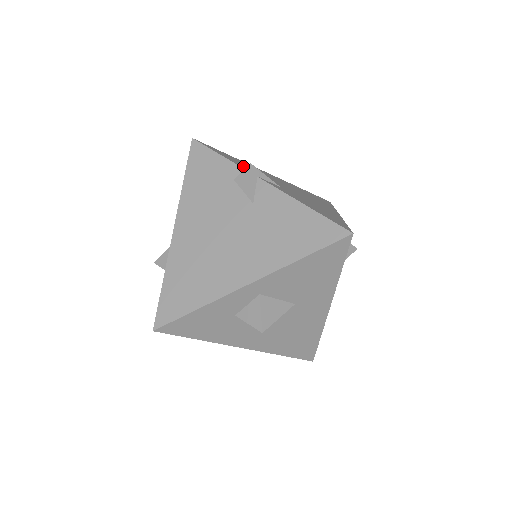
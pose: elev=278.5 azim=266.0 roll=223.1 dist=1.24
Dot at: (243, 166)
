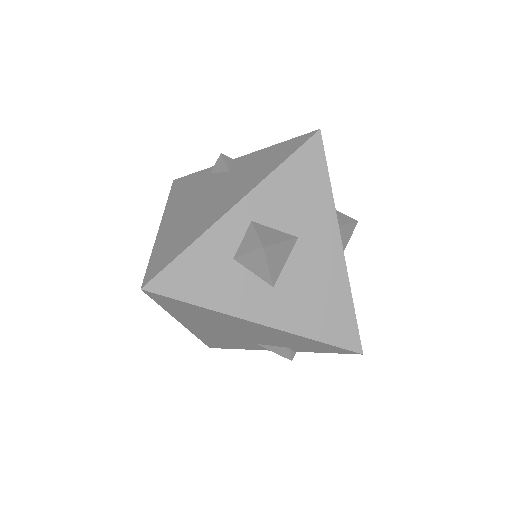
Dot at: occluded
